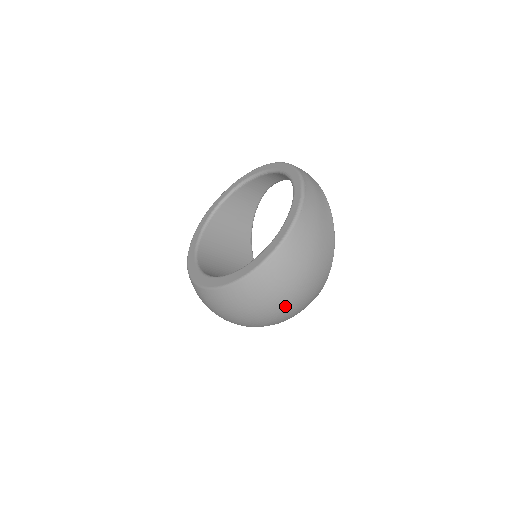
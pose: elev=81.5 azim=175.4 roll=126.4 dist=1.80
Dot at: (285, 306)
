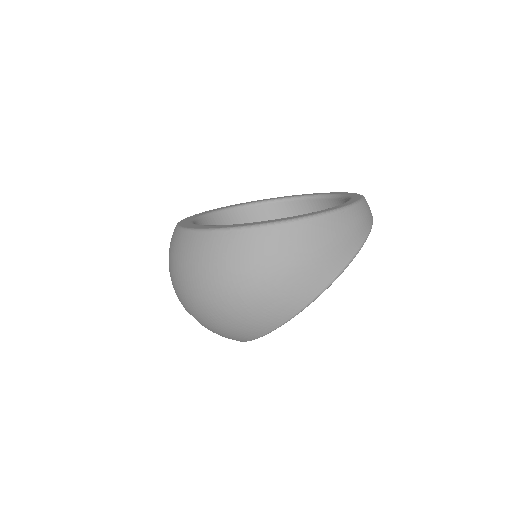
Dot at: (208, 298)
